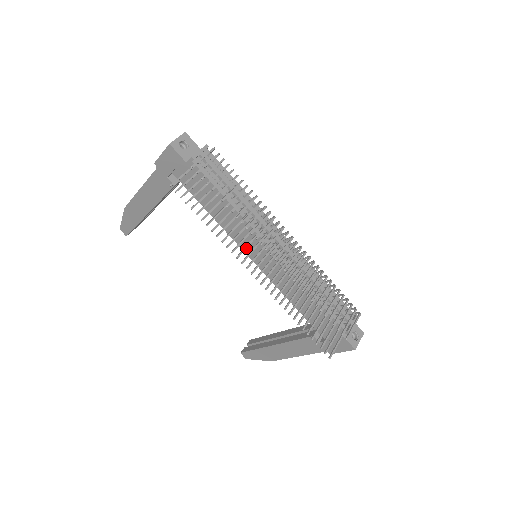
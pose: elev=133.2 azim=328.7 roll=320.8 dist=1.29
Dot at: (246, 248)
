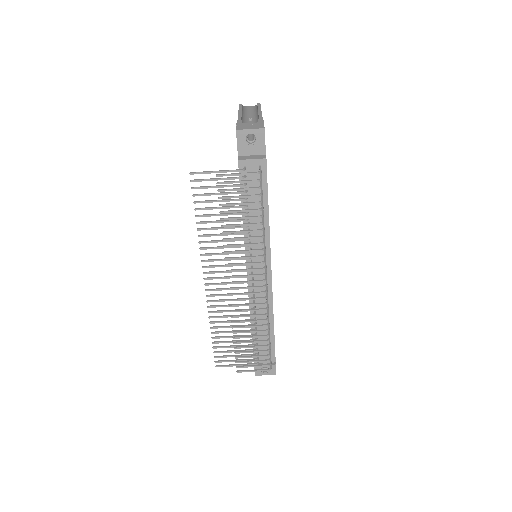
Dot at: occluded
